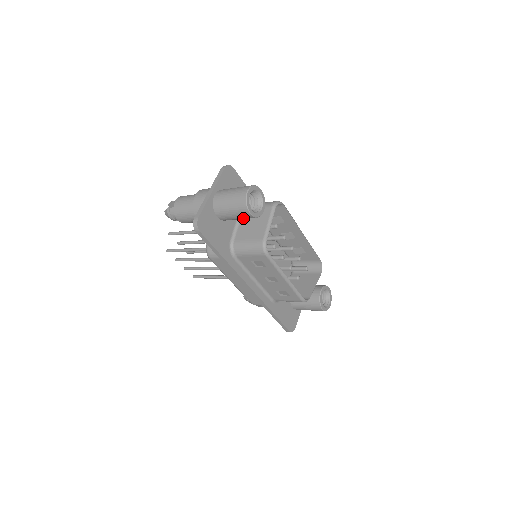
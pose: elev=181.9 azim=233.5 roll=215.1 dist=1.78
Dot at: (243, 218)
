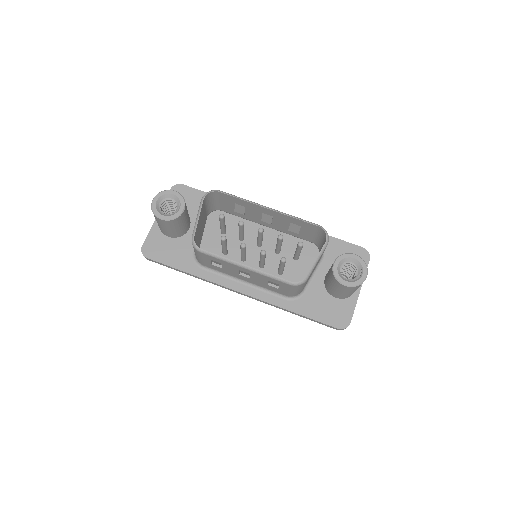
Dot at: (172, 226)
